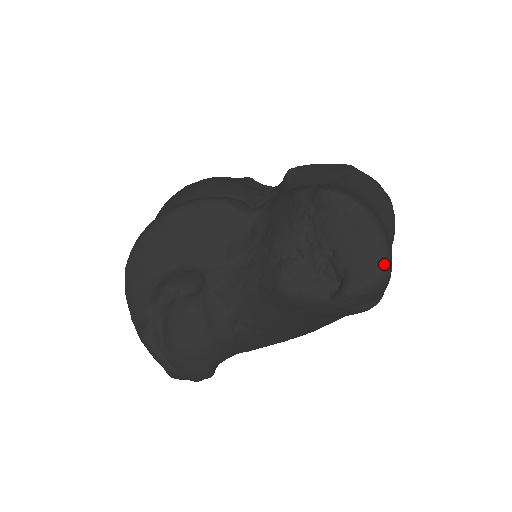
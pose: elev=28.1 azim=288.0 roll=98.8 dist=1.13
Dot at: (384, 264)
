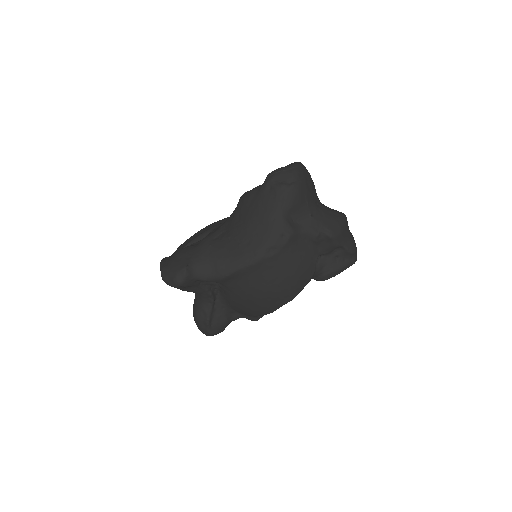
Dot at: (295, 164)
